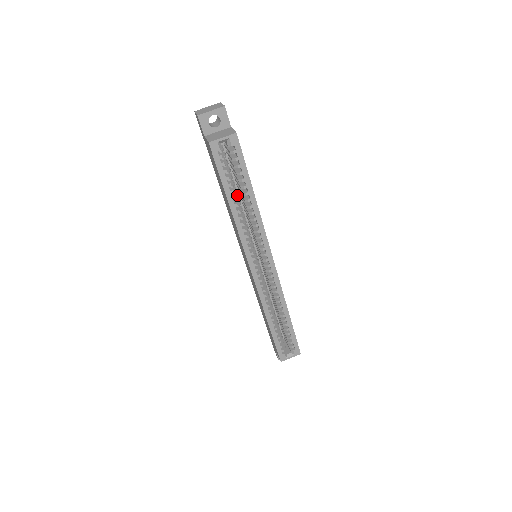
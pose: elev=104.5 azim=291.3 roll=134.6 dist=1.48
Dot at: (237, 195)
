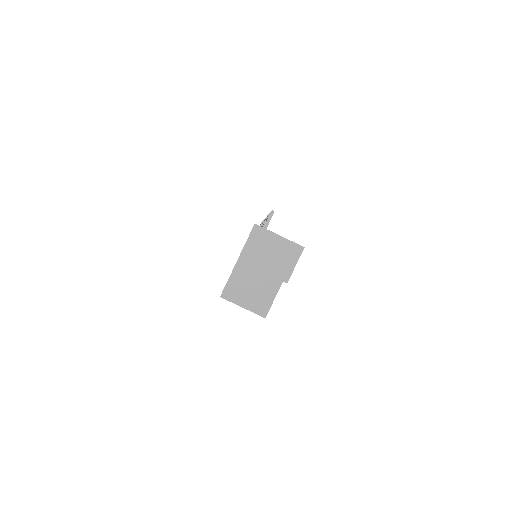
Dot at: occluded
